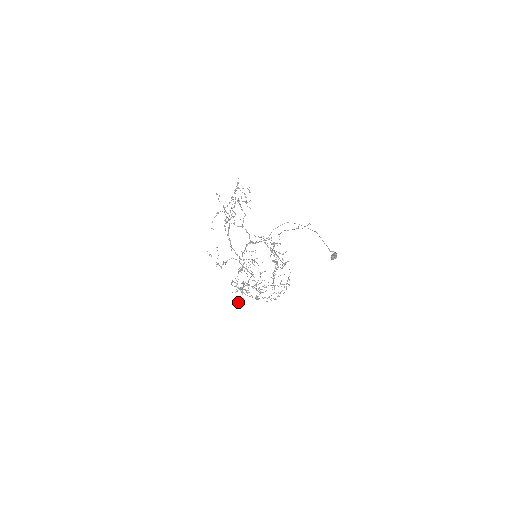
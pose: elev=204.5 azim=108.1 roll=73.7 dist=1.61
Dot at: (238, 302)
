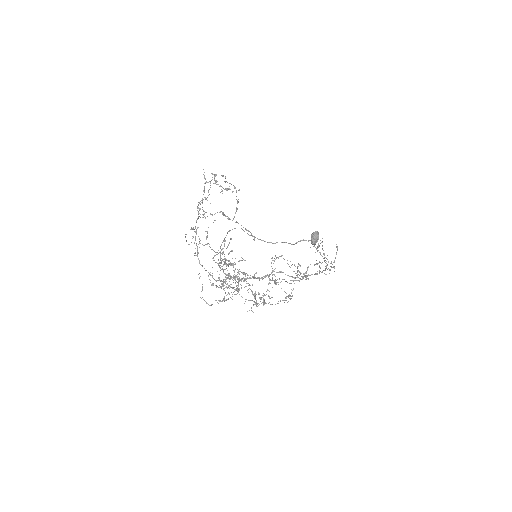
Dot at: occluded
